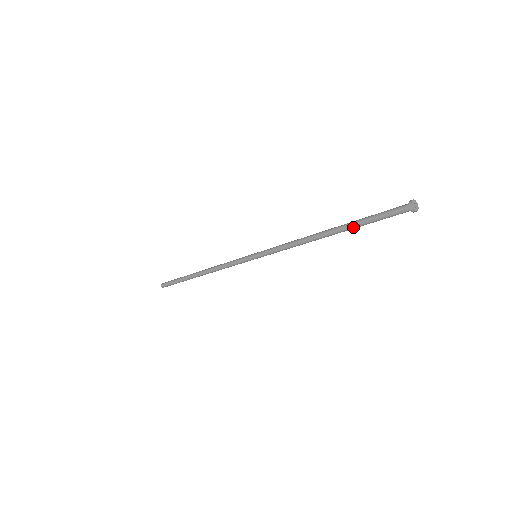
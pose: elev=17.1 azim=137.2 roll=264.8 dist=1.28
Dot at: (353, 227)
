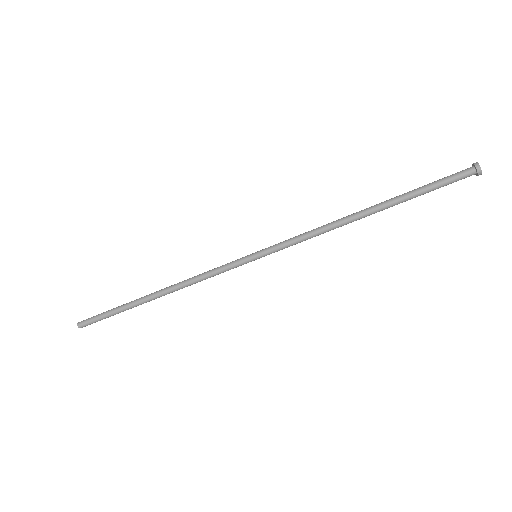
Dot at: (404, 201)
